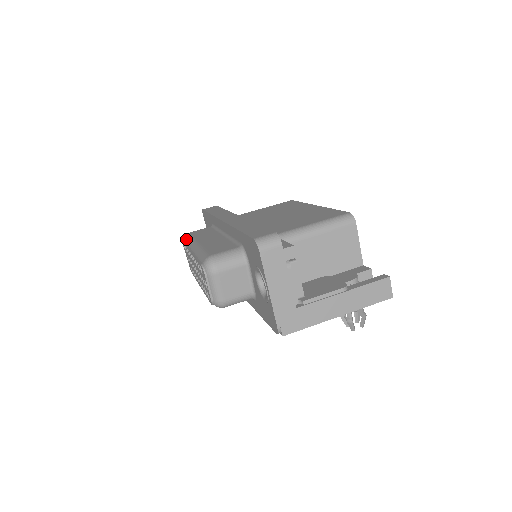
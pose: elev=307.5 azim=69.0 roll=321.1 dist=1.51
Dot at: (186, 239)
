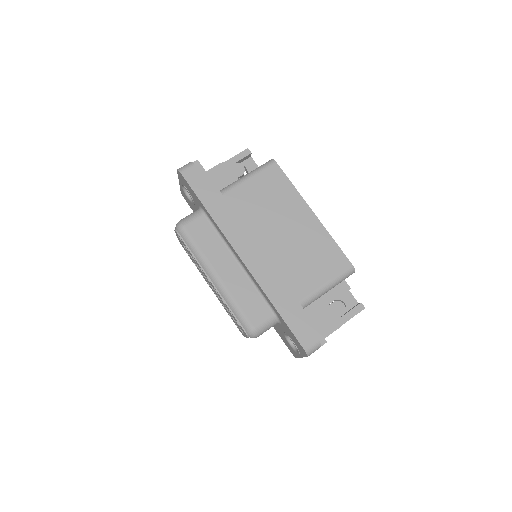
Dot at: (188, 244)
